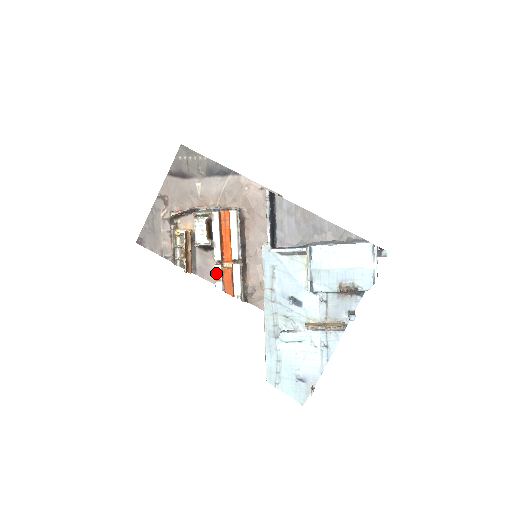
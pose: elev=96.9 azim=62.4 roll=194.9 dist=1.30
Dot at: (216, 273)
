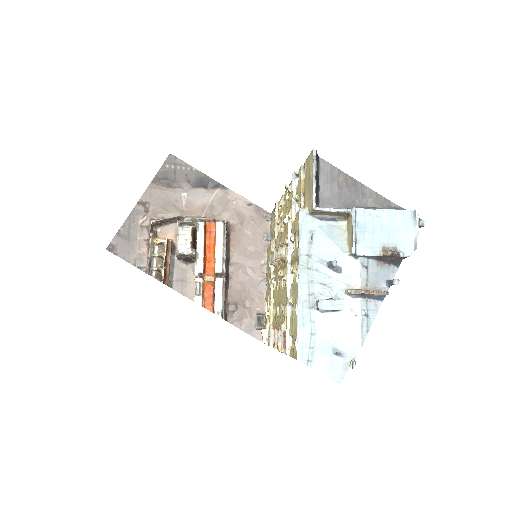
Dot at: (196, 286)
